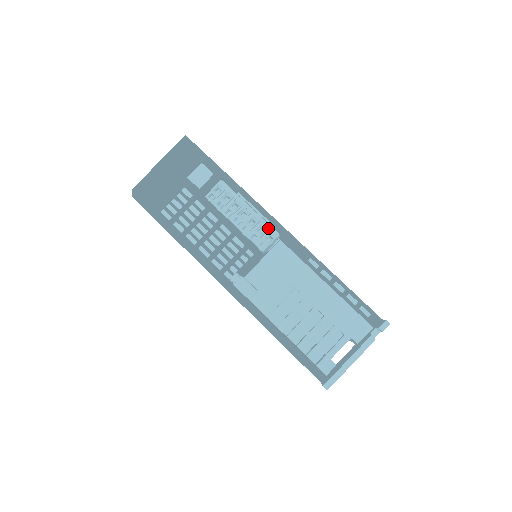
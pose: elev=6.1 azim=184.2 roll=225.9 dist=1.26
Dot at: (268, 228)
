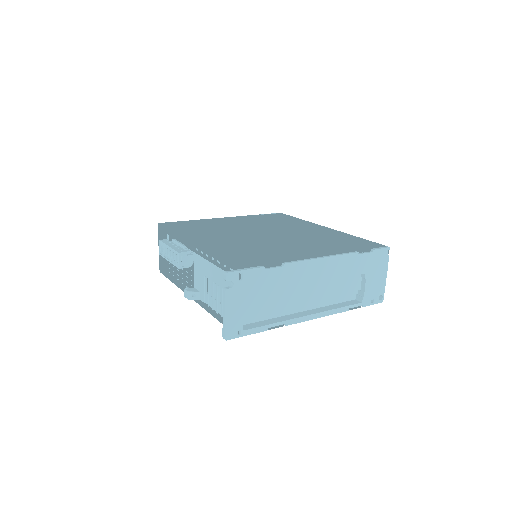
Dot at: (175, 253)
